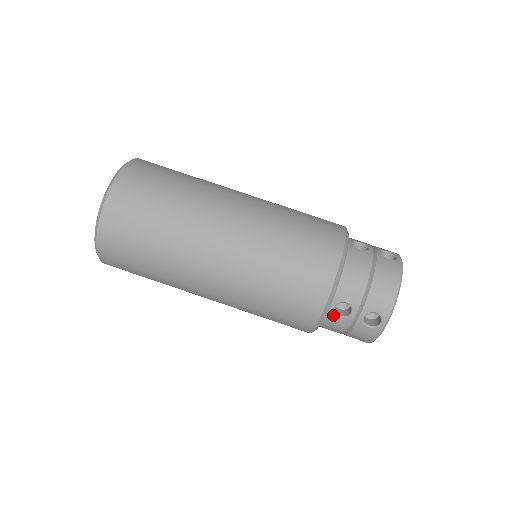
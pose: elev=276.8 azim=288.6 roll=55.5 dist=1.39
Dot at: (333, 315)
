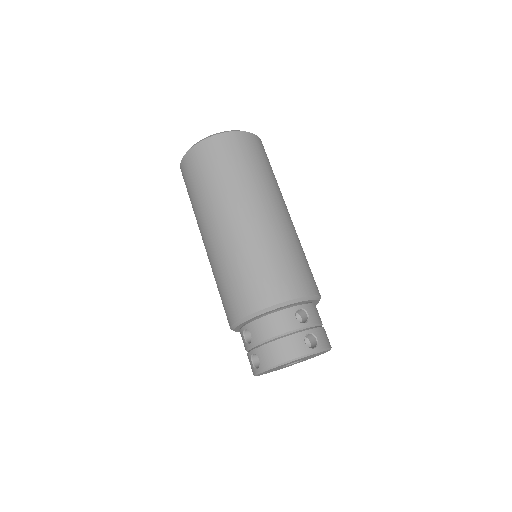
Dot at: (243, 333)
